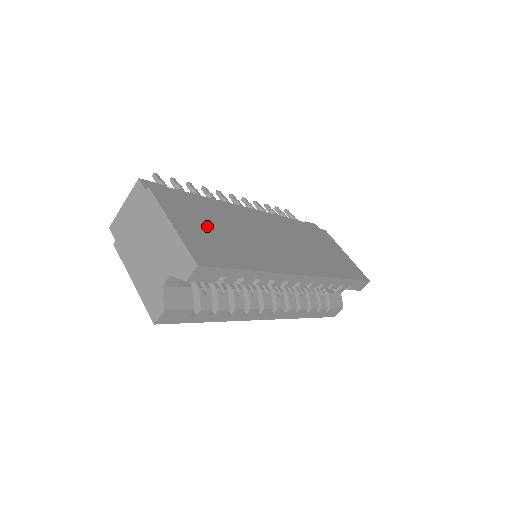
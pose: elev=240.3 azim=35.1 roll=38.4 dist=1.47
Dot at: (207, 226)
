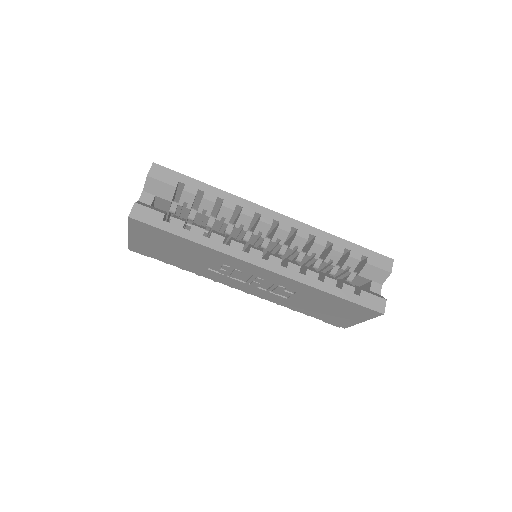
Dot at: occluded
